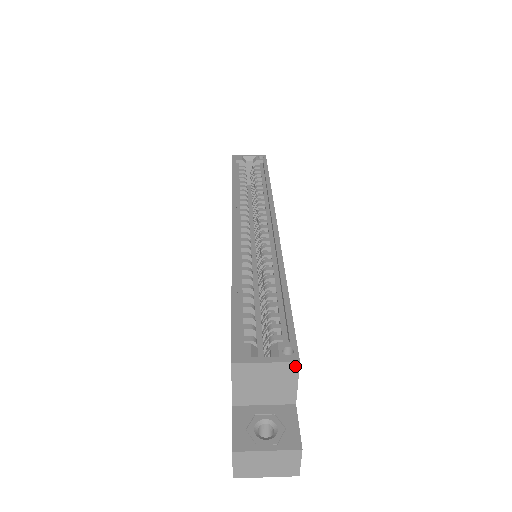
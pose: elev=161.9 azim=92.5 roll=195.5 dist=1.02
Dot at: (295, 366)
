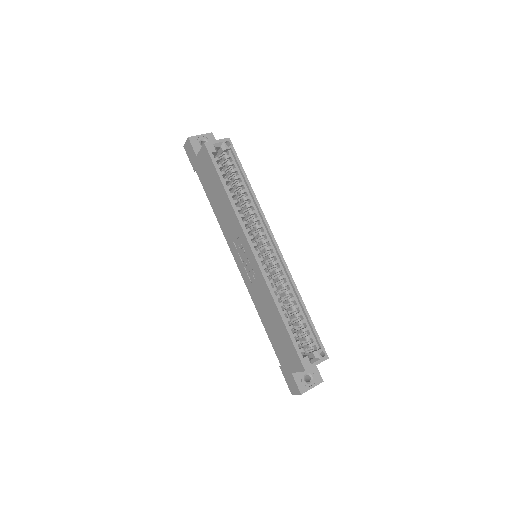
Dot at: (326, 359)
